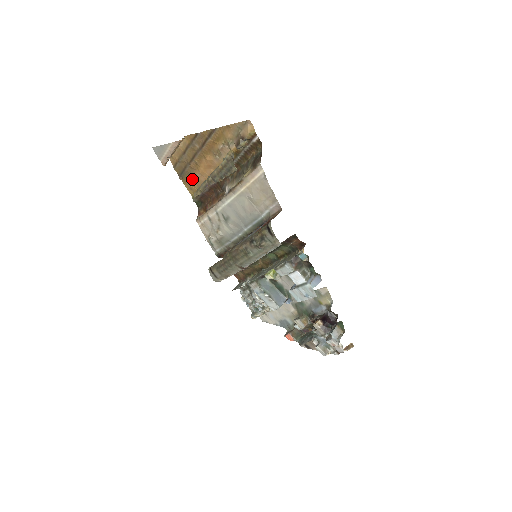
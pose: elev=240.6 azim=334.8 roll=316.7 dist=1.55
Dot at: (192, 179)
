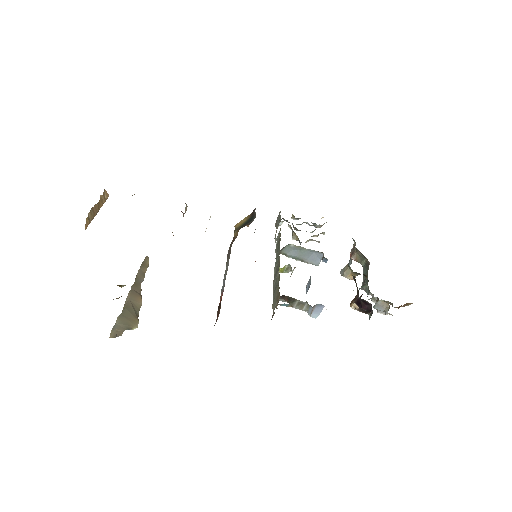
Dot at: occluded
